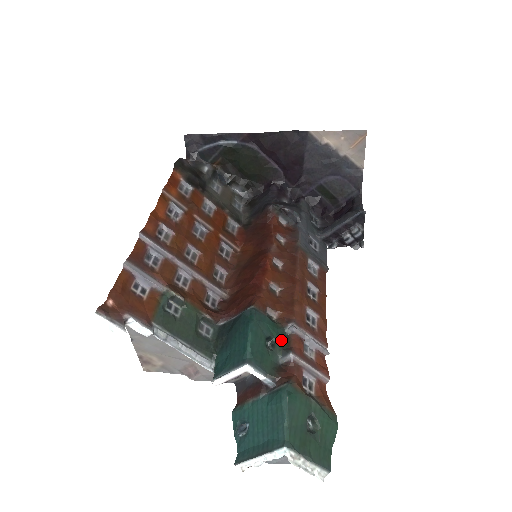
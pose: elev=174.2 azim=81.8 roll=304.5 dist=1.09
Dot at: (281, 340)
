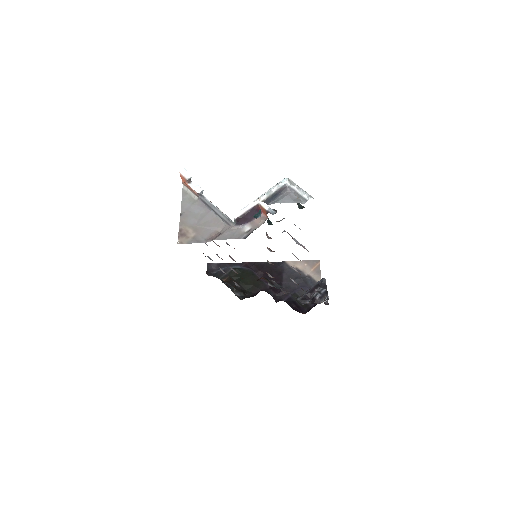
Dot at: occluded
